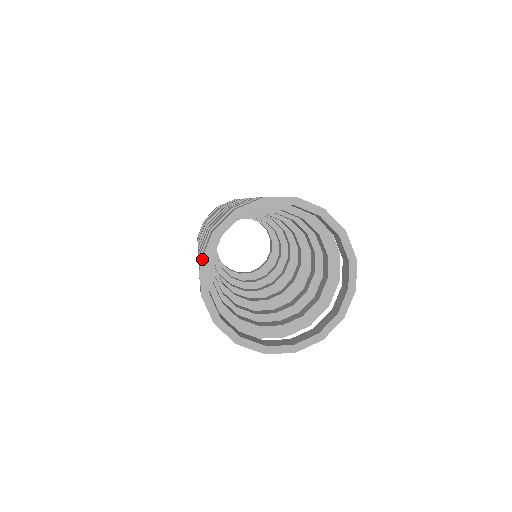
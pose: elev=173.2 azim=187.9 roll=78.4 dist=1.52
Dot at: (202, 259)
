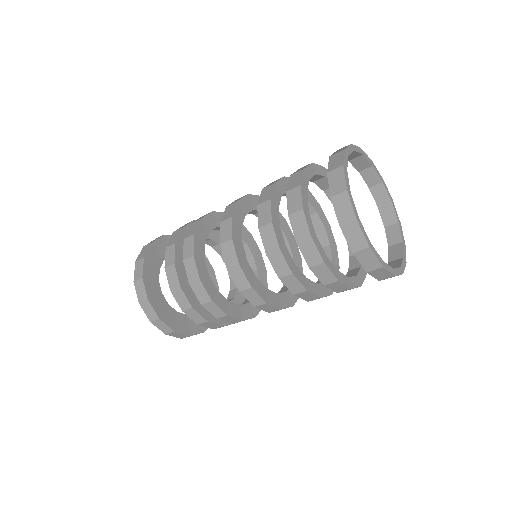
Dot at: (346, 149)
